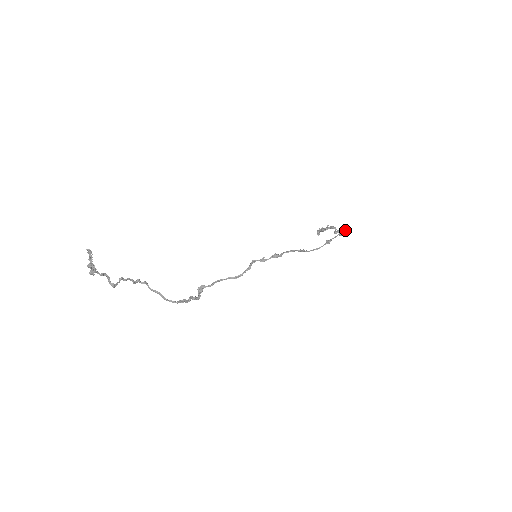
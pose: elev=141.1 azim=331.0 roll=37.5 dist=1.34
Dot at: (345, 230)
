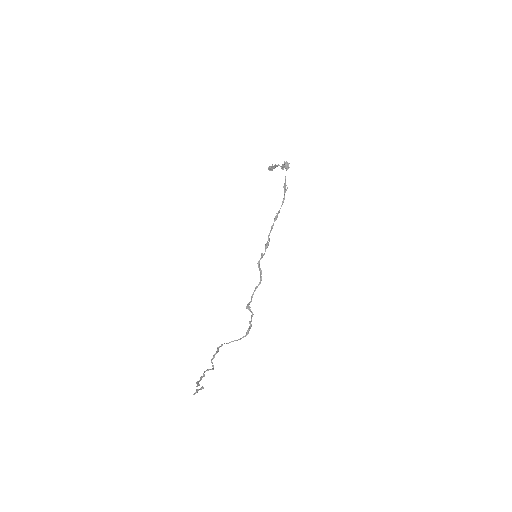
Dot at: (287, 163)
